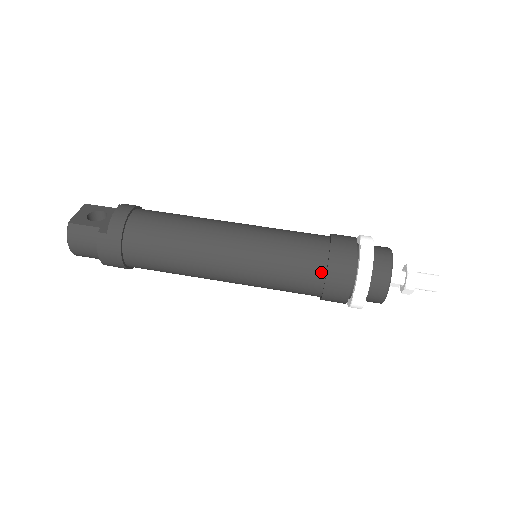
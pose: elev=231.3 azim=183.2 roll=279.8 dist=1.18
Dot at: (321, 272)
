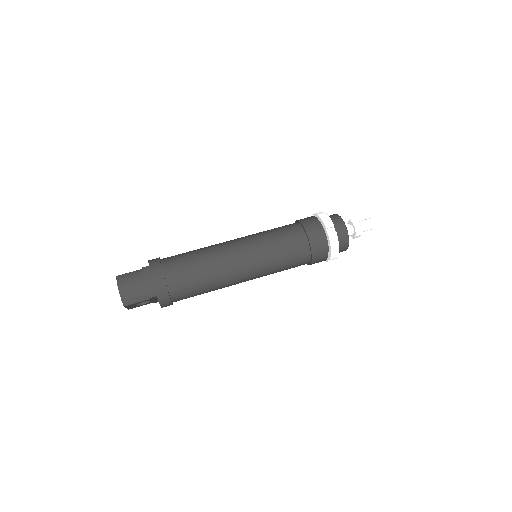
Dot at: (300, 229)
